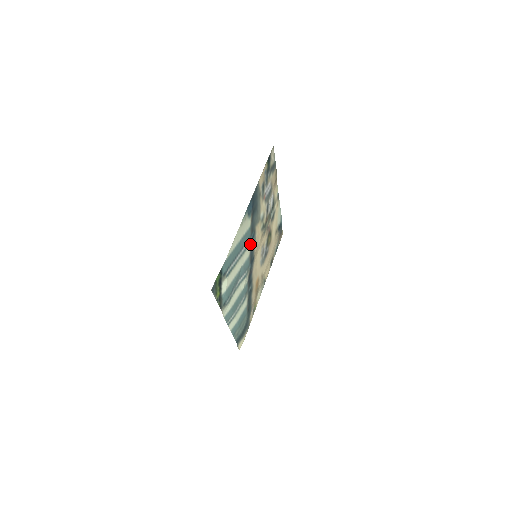
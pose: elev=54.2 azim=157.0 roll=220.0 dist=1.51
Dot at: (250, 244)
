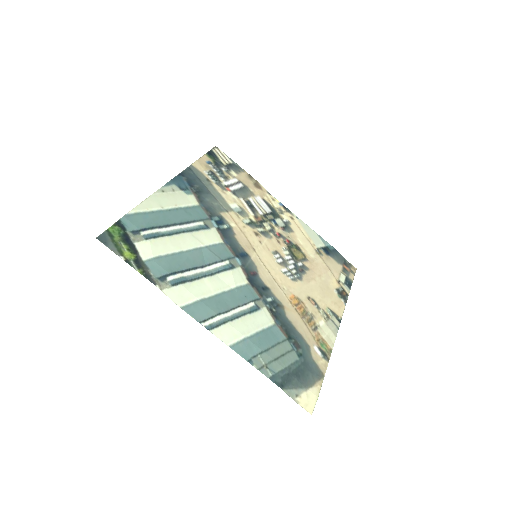
Dot at: (216, 229)
